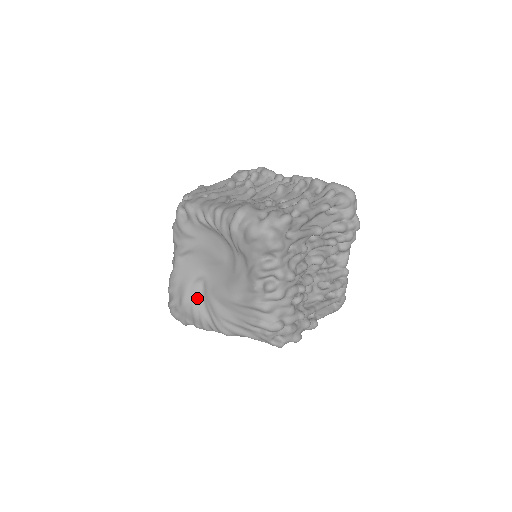
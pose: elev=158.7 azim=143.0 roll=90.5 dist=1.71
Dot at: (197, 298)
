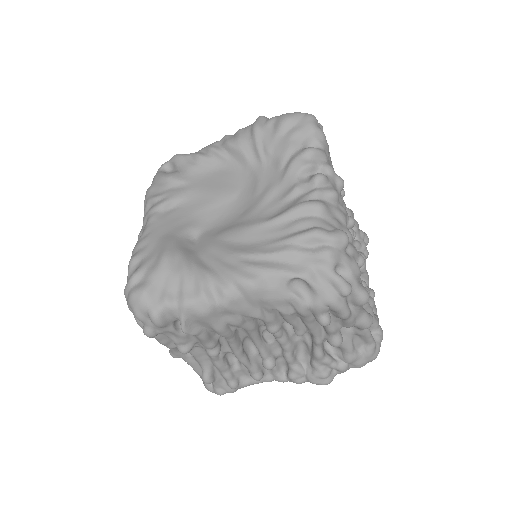
Dot at: (189, 252)
